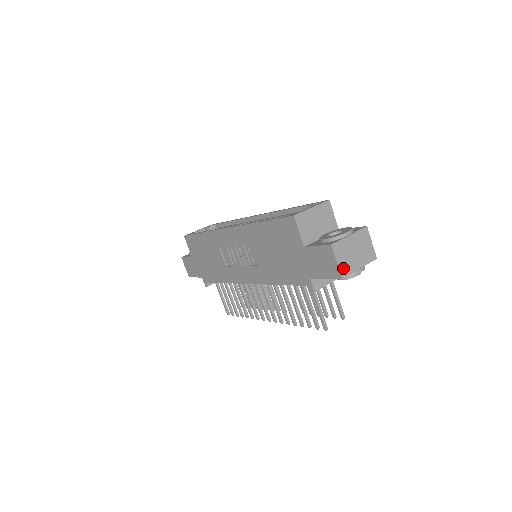
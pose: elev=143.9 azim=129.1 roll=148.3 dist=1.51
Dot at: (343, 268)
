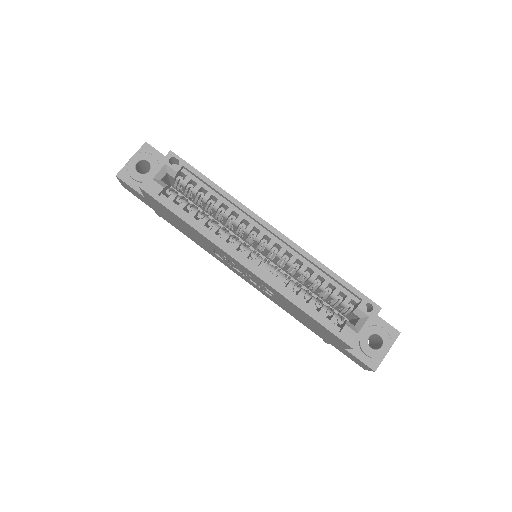
Dot at: occluded
